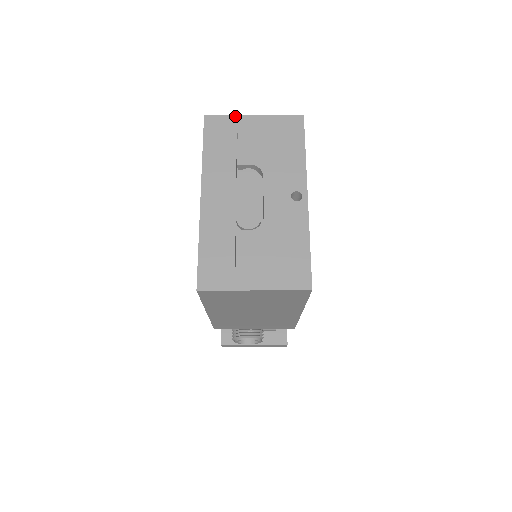
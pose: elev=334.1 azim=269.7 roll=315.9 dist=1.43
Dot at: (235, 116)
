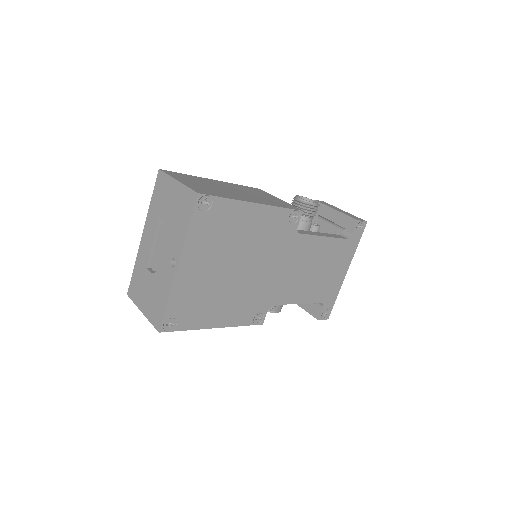
Dot at: (170, 177)
